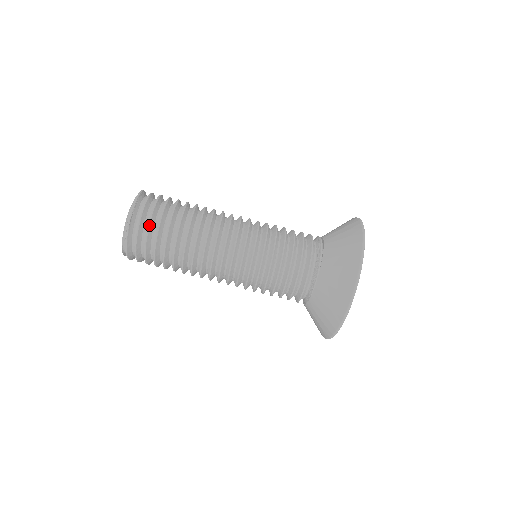
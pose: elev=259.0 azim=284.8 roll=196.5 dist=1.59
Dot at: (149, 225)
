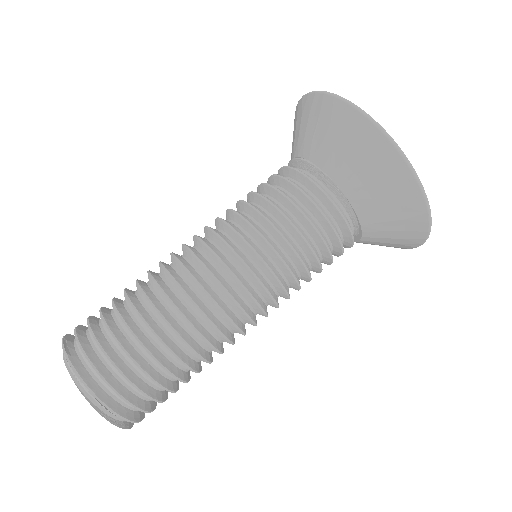
Dot at: (89, 326)
